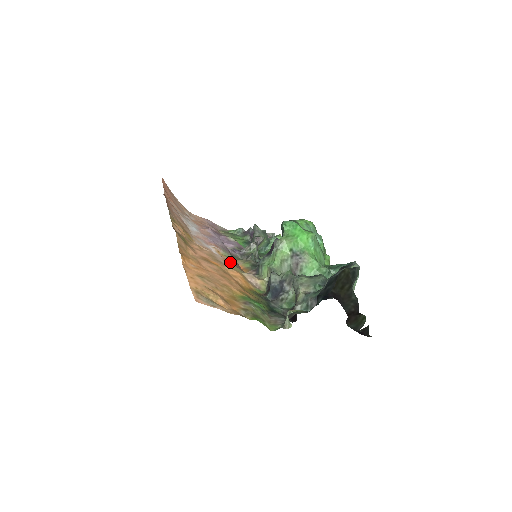
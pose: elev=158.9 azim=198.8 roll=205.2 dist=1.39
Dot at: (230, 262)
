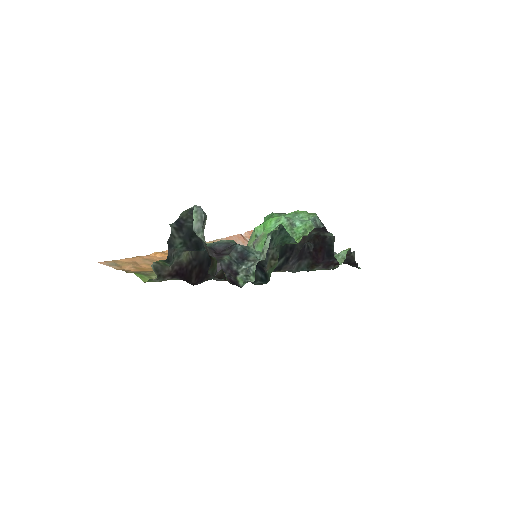
Dot at: occluded
